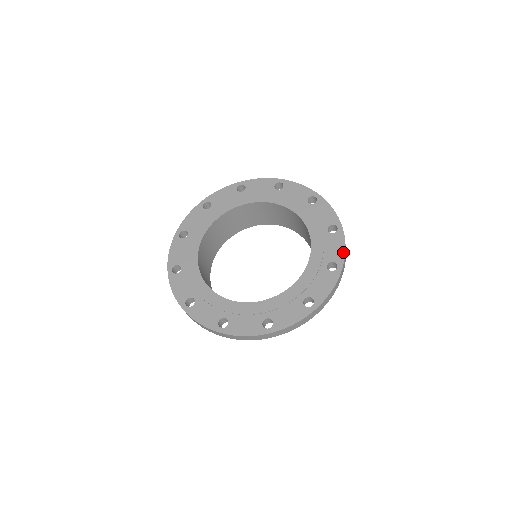
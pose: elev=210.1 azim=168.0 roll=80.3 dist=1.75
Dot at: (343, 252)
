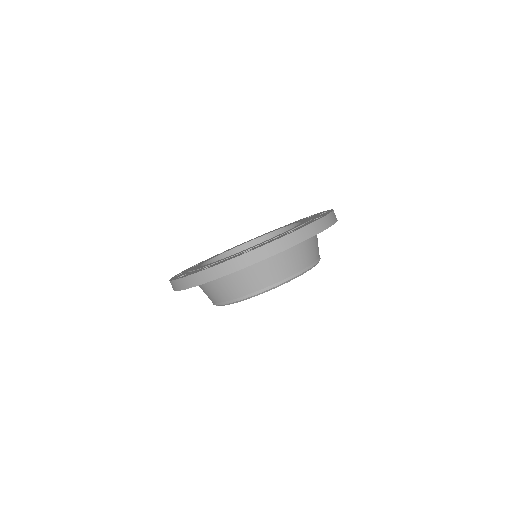
Dot at: occluded
